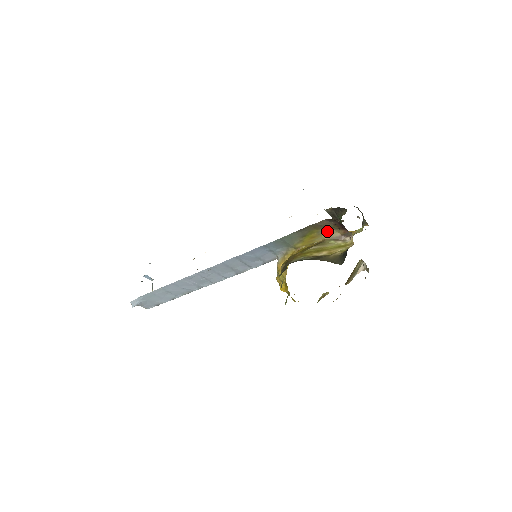
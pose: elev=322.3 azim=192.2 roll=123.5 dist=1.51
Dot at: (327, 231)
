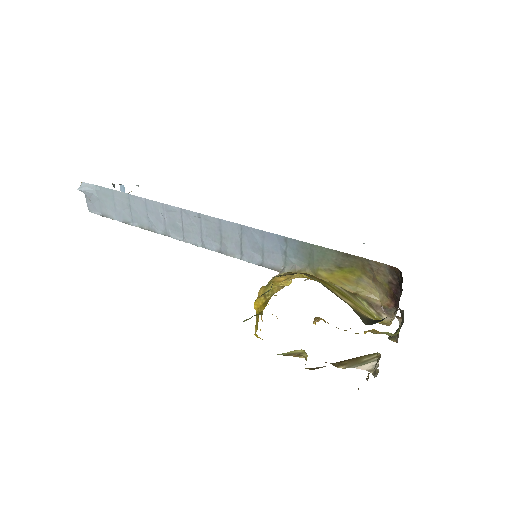
Dot at: (369, 286)
